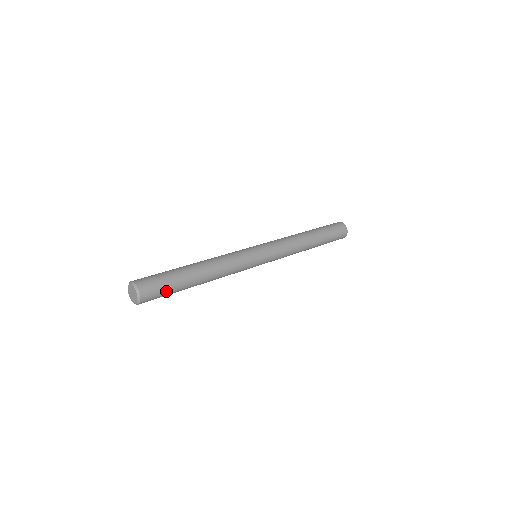
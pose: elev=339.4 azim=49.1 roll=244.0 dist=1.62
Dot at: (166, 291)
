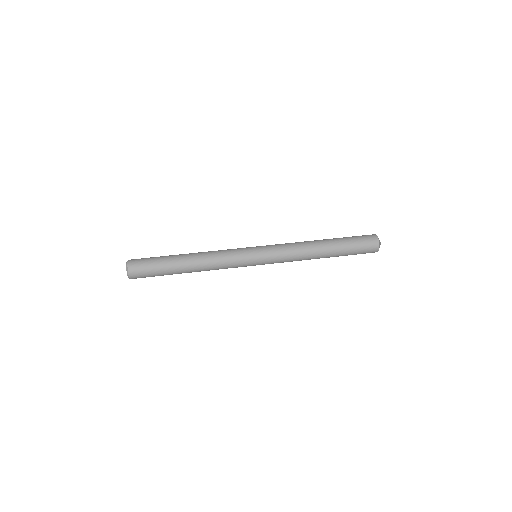
Dot at: (153, 275)
